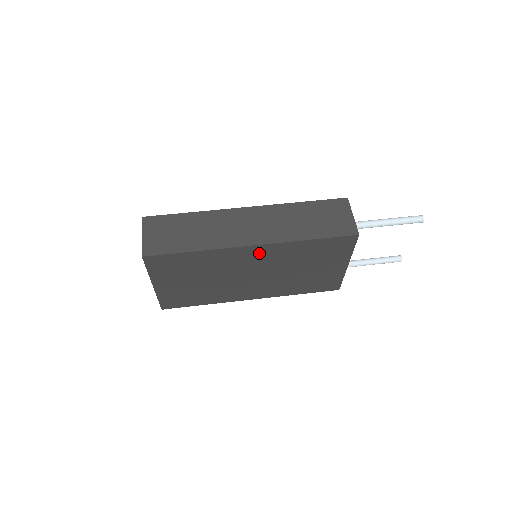
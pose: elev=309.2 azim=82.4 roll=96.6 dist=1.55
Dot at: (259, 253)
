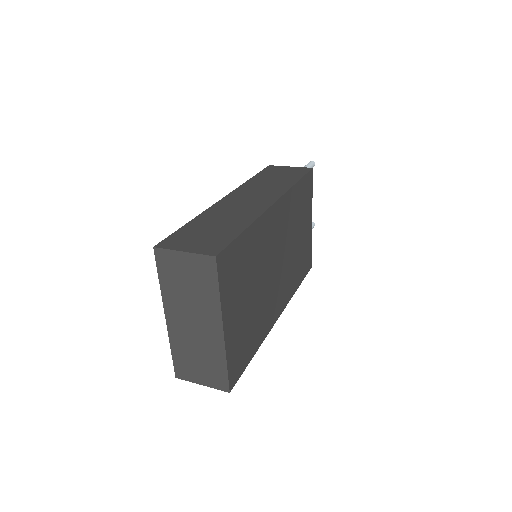
Dot at: (278, 216)
